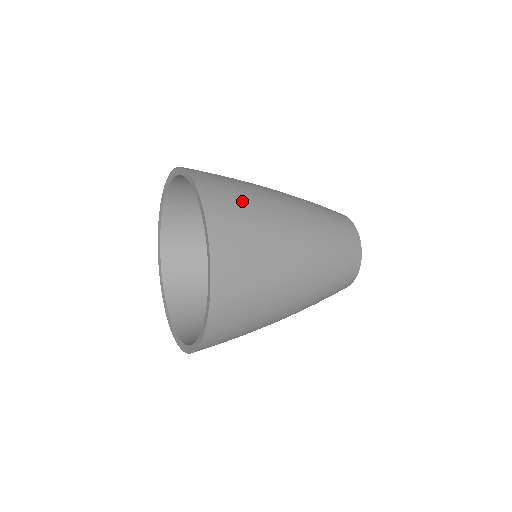
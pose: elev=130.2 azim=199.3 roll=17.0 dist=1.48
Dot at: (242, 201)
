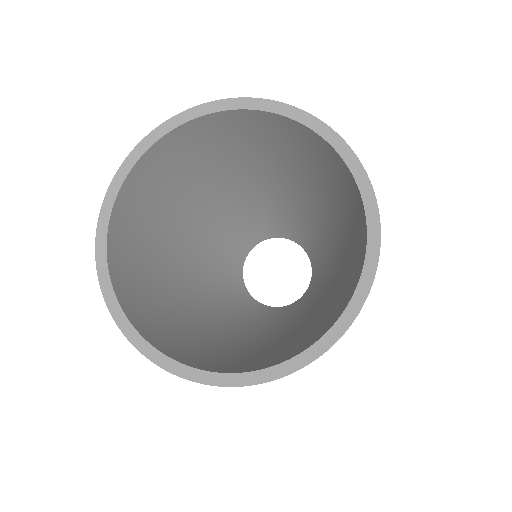
Dot at: occluded
